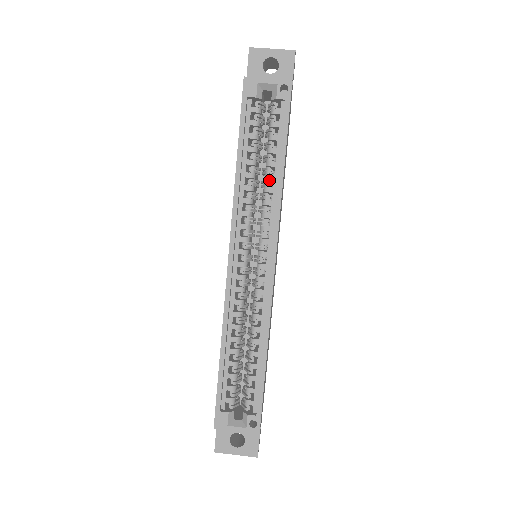
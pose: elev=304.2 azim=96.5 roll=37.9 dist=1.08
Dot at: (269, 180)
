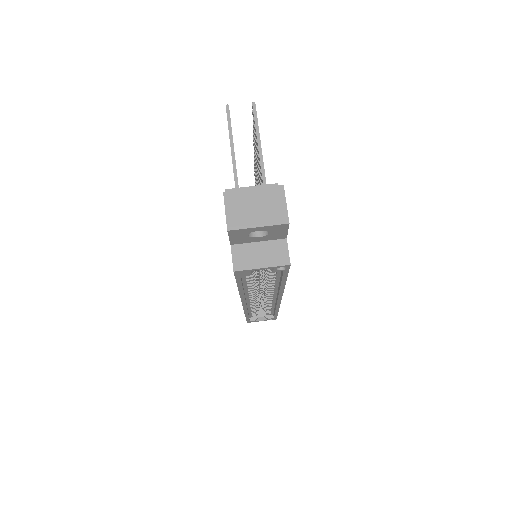
Dot at: occluded
